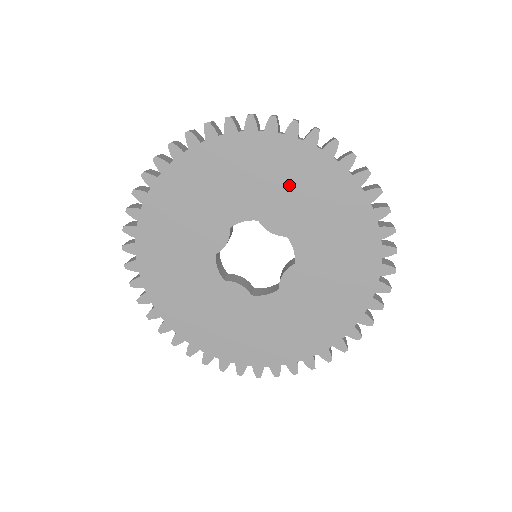
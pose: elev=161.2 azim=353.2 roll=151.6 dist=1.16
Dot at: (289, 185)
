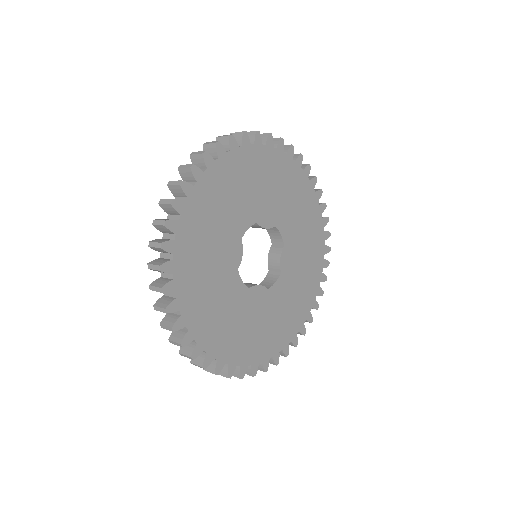
Dot at: (266, 184)
